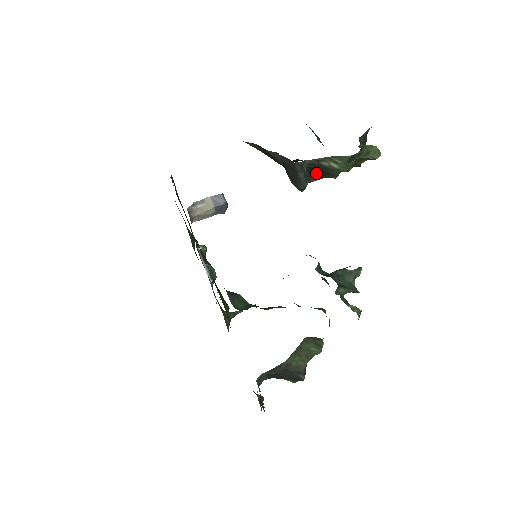
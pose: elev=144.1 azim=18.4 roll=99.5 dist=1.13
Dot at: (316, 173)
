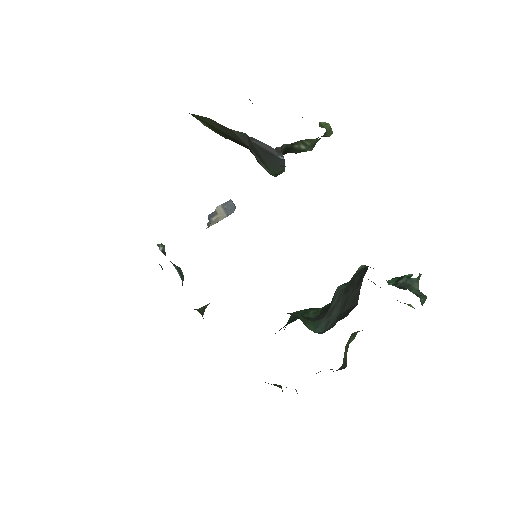
Dot at: occluded
